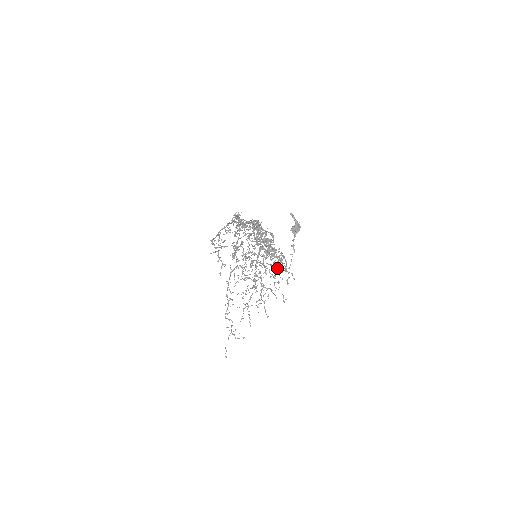
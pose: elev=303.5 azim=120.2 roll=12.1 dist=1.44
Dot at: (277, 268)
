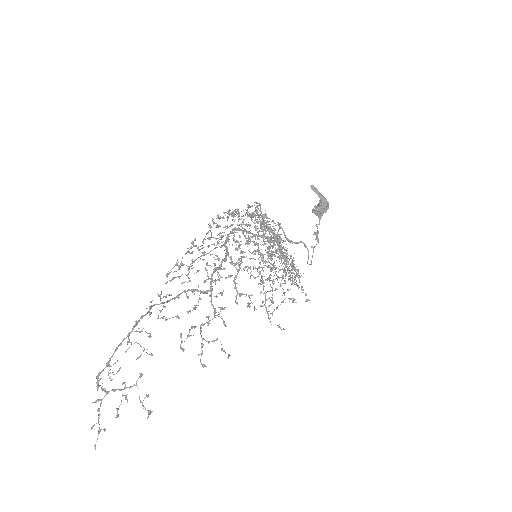
Dot at: (285, 275)
